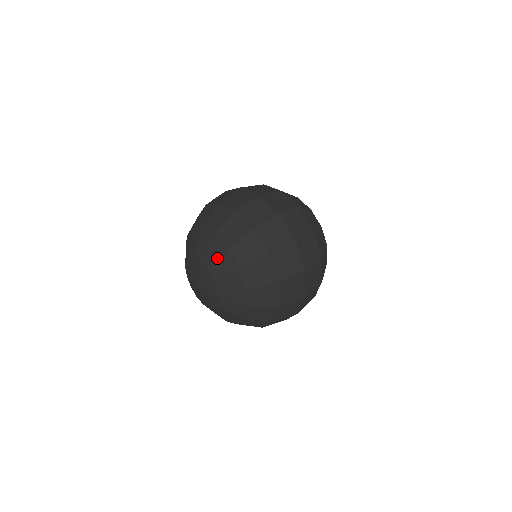
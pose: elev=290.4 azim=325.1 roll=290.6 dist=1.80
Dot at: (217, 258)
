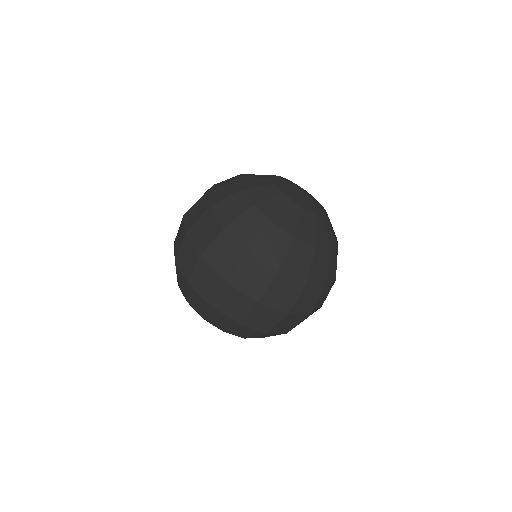
Dot at: occluded
